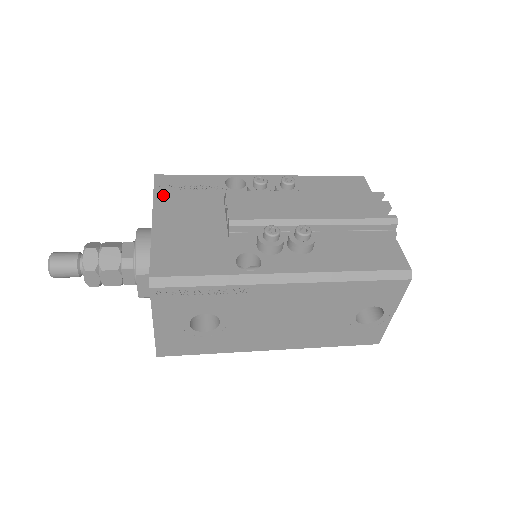
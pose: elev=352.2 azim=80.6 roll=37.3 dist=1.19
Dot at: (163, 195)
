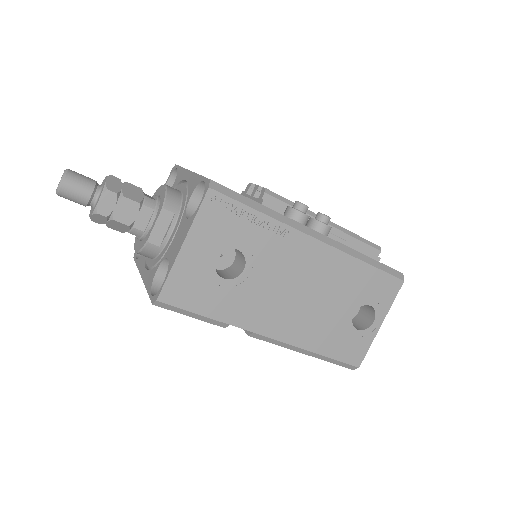
Dot at: occluded
